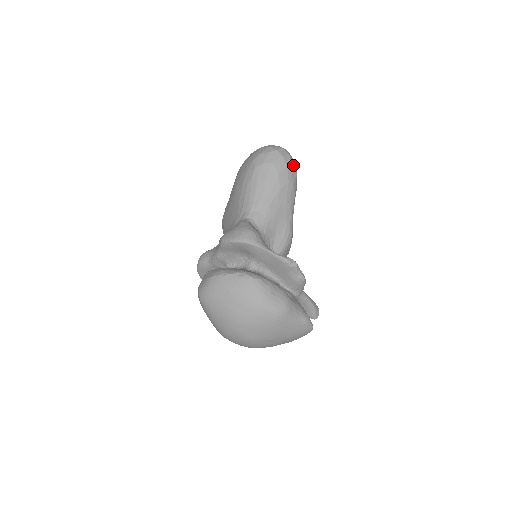
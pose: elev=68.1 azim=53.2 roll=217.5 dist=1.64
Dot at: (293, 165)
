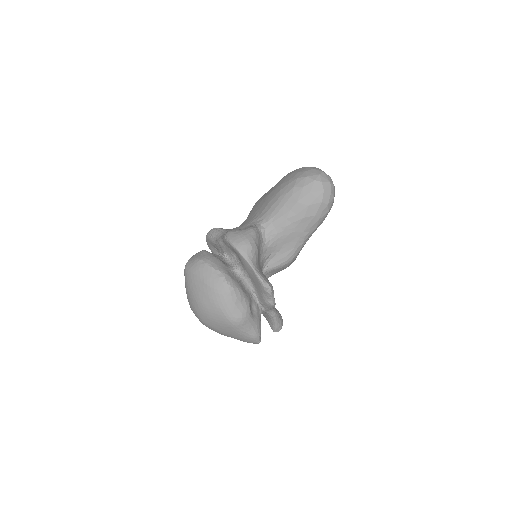
Dot at: (329, 203)
